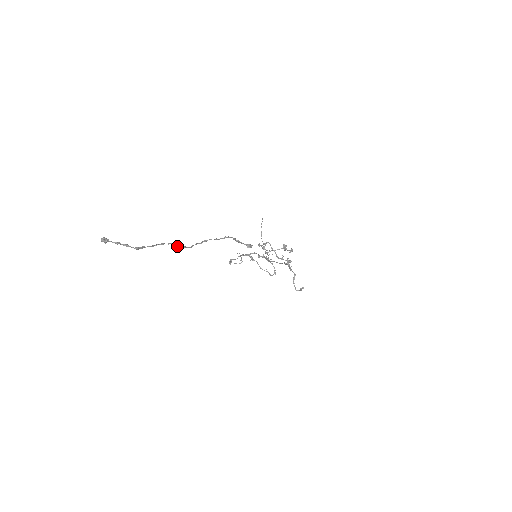
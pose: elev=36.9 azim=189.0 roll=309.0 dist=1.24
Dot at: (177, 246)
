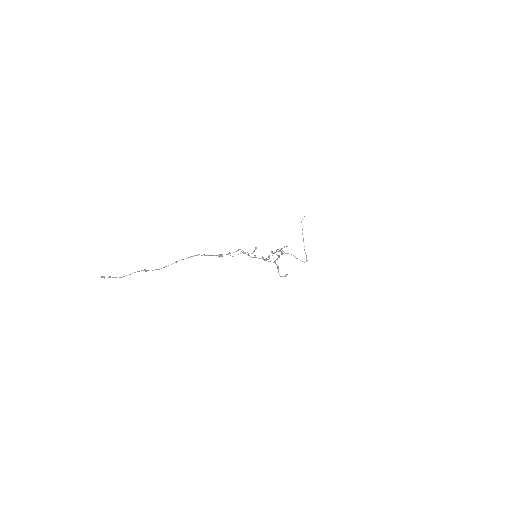
Dot at: occluded
